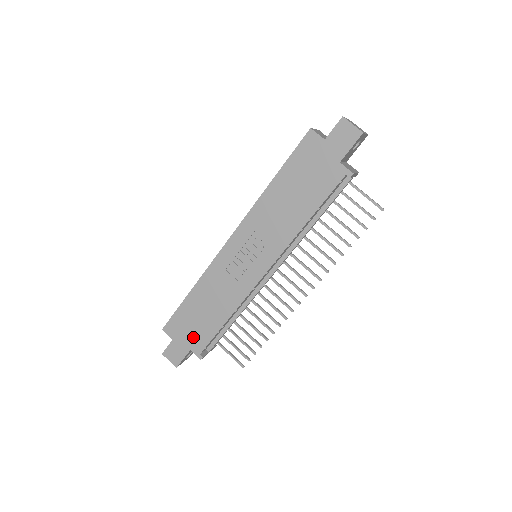
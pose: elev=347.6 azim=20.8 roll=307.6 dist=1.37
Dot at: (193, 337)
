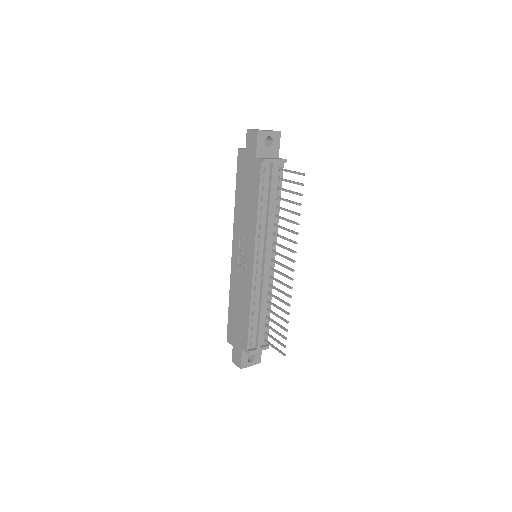
Dot at: (240, 337)
